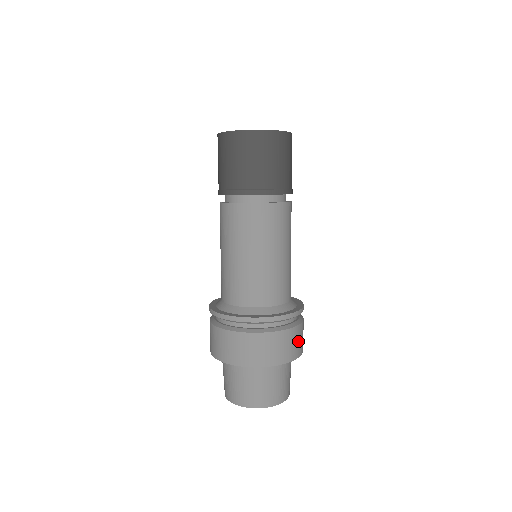
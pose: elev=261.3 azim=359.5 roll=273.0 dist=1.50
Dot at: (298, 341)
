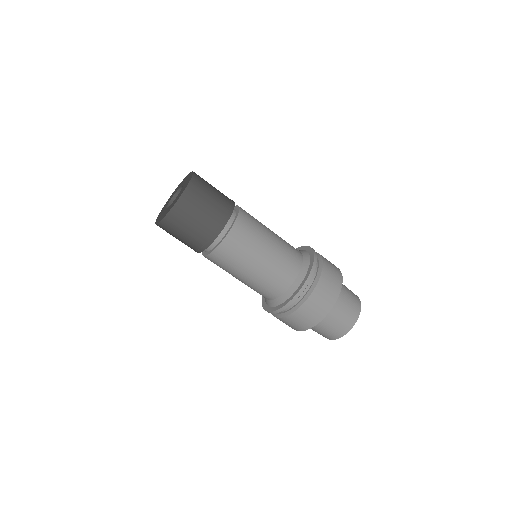
Dot at: (329, 286)
